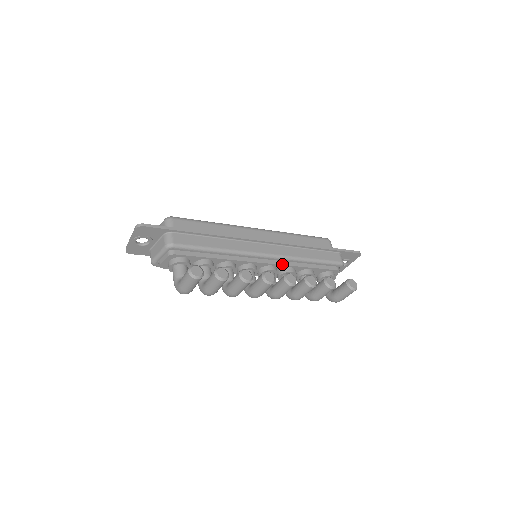
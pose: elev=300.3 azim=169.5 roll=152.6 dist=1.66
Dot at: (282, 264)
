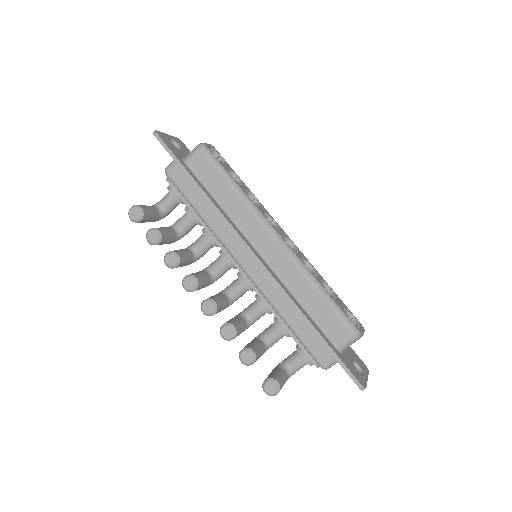
Dot at: (255, 290)
